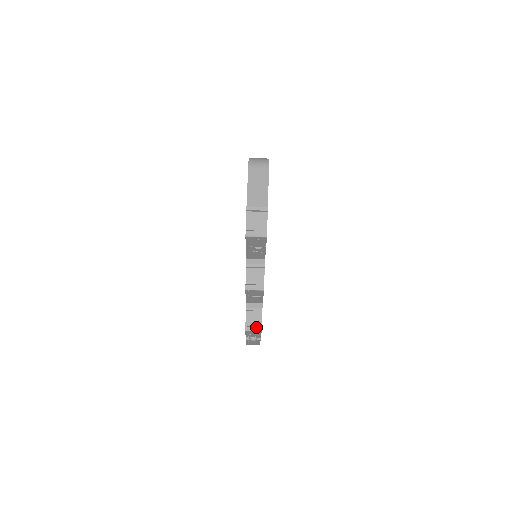
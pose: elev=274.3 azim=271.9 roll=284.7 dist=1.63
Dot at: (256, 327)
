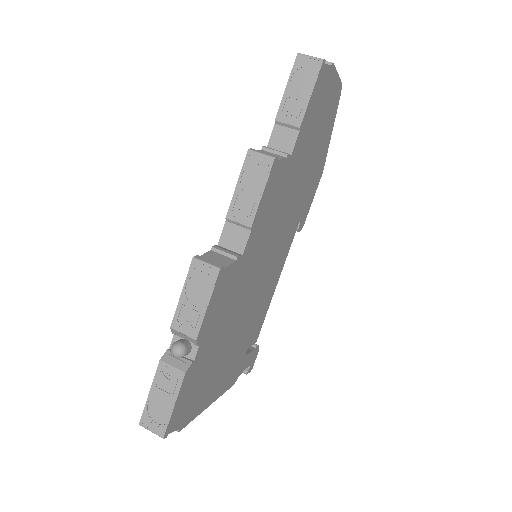
Dot at: (214, 262)
